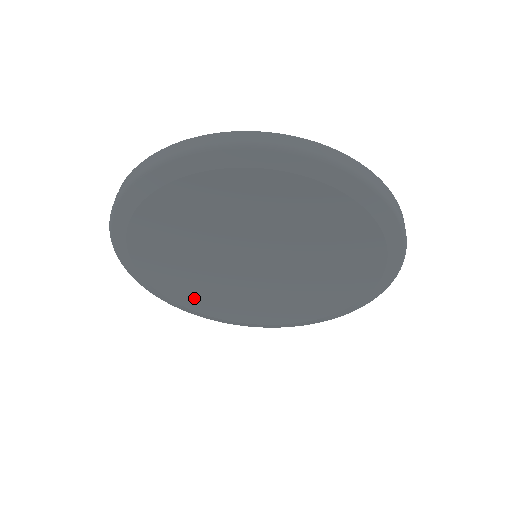
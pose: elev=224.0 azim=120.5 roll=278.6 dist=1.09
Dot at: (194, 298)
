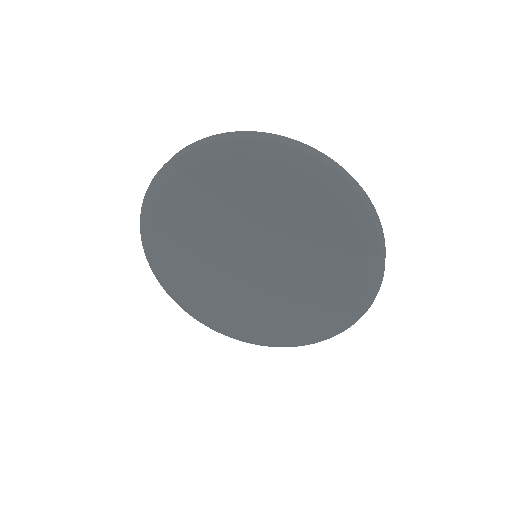
Dot at: (269, 326)
